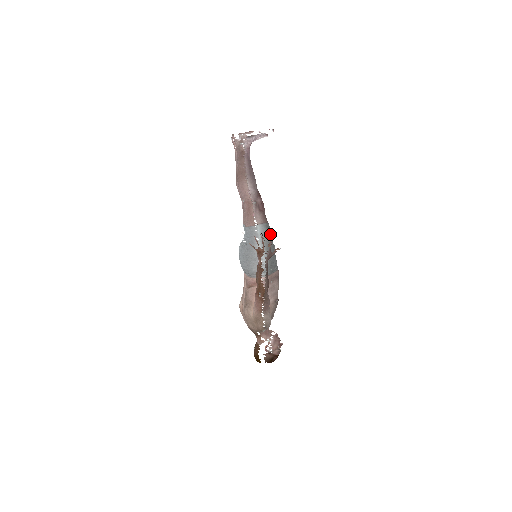
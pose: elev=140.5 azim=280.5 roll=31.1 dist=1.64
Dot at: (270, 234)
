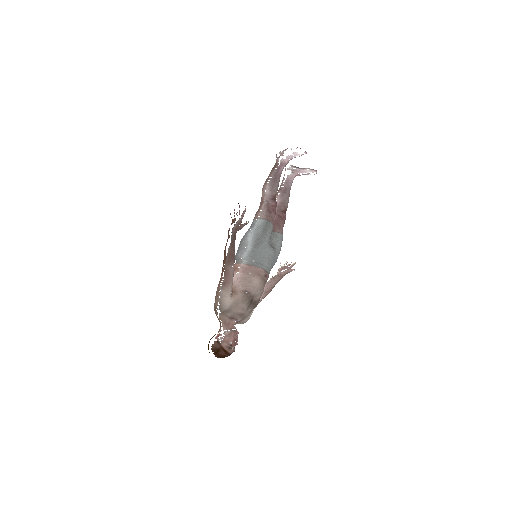
Dot at: (266, 230)
